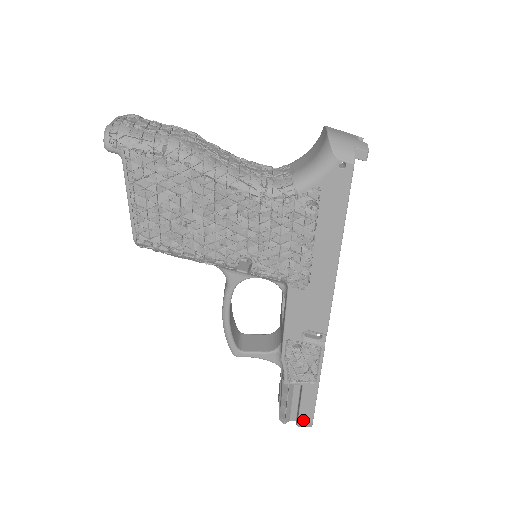
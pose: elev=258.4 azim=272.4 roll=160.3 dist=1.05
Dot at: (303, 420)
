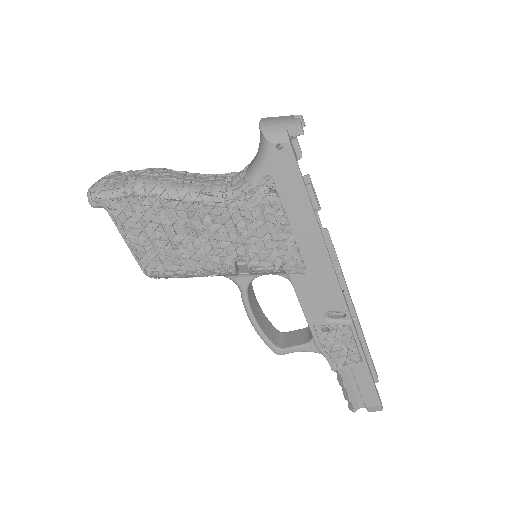
Dot at: (370, 404)
